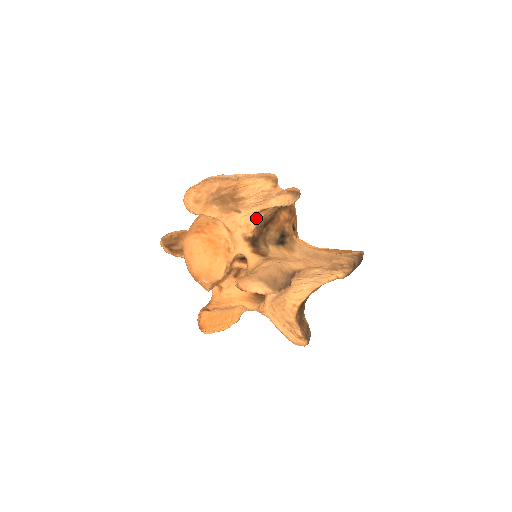
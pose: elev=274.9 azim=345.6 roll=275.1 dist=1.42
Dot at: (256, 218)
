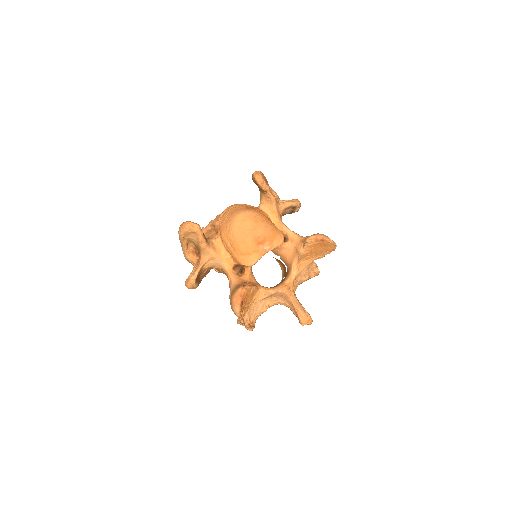
Dot at: (282, 213)
